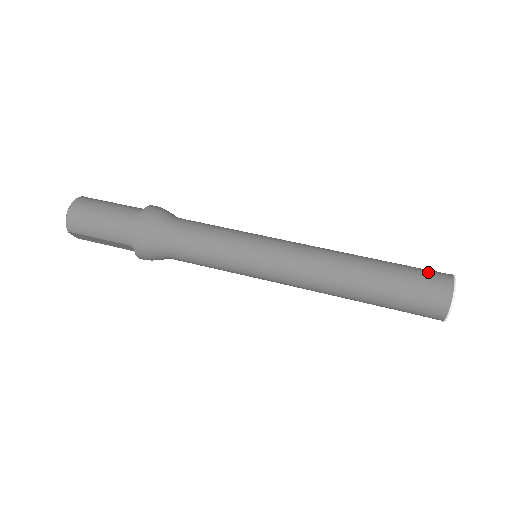
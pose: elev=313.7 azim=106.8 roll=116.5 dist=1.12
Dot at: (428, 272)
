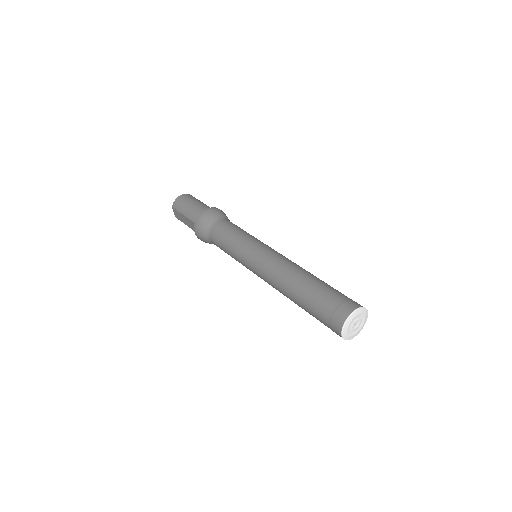
Dot at: occluded
